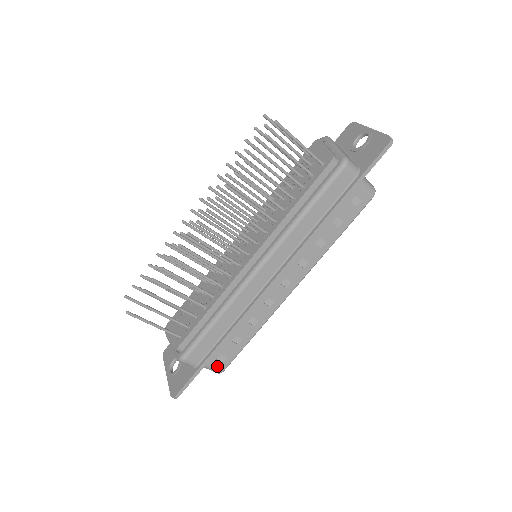
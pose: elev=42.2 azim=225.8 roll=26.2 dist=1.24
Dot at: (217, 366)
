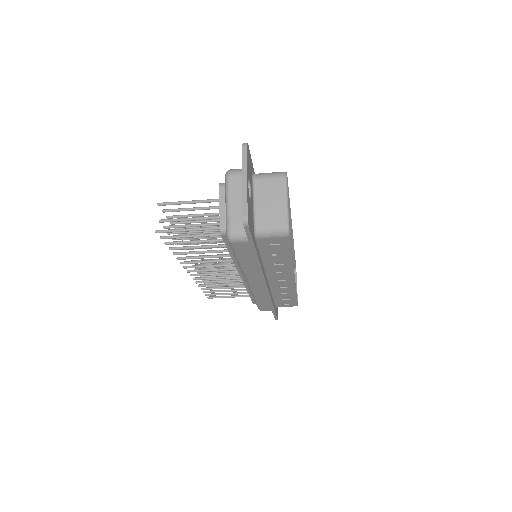
Dot at: (289, 306)
